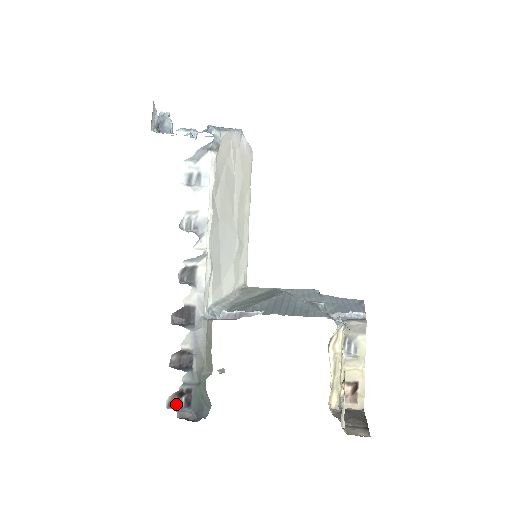
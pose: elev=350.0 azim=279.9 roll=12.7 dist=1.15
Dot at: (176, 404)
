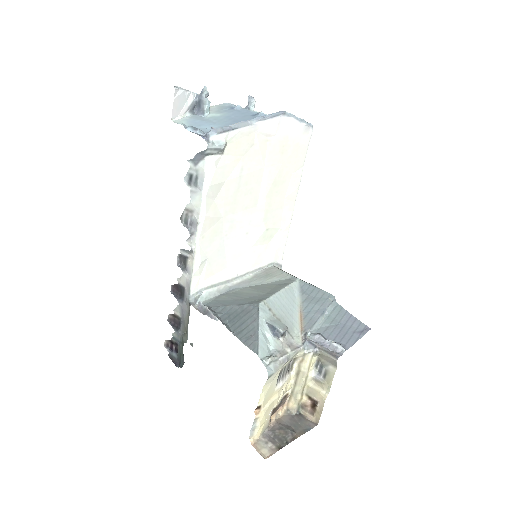
Dot at: (170, 347)
